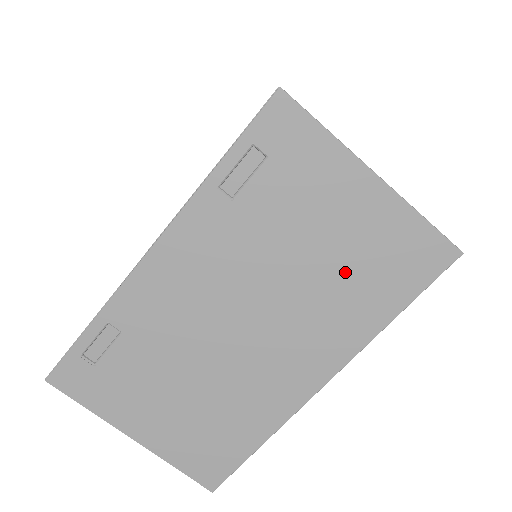
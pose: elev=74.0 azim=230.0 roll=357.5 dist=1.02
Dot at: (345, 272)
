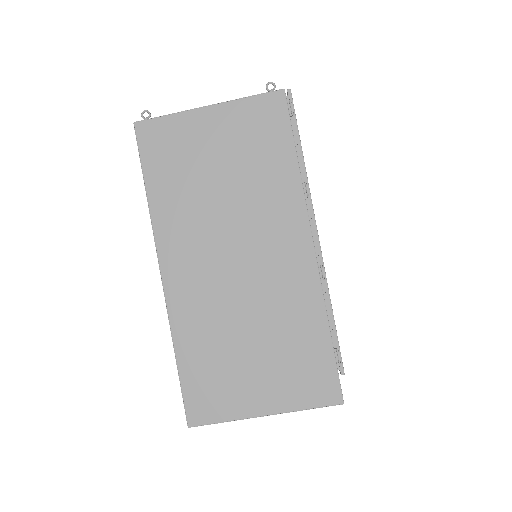
Dot at: occluded
